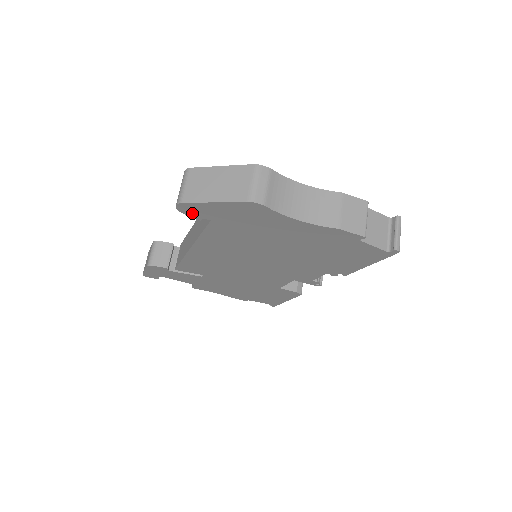
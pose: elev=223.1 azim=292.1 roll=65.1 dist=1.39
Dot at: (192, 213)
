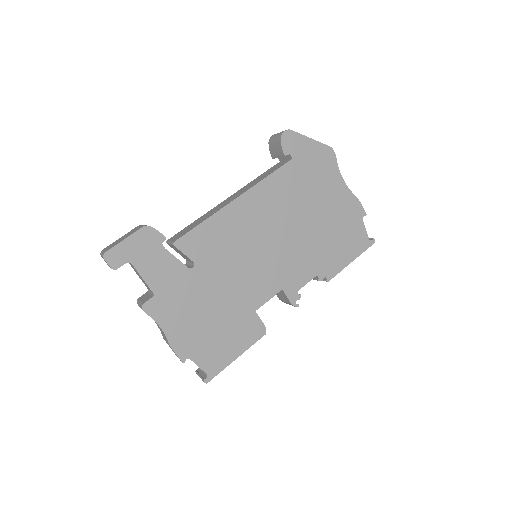
Dot at: (287, 144)
